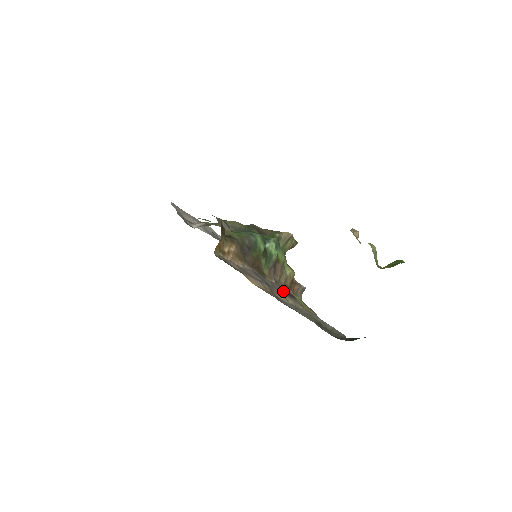
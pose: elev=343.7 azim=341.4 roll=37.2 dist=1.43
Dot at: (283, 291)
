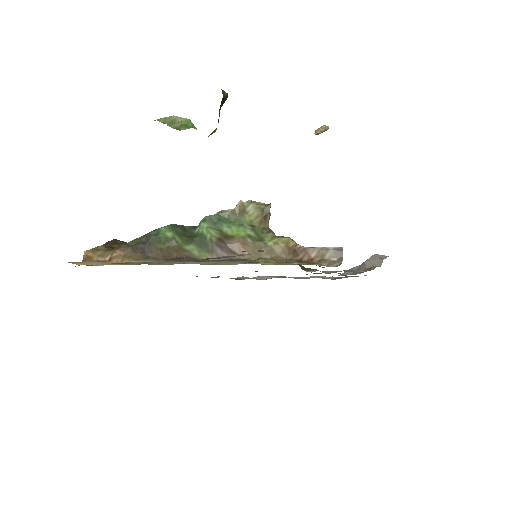
Dot at: occluded
